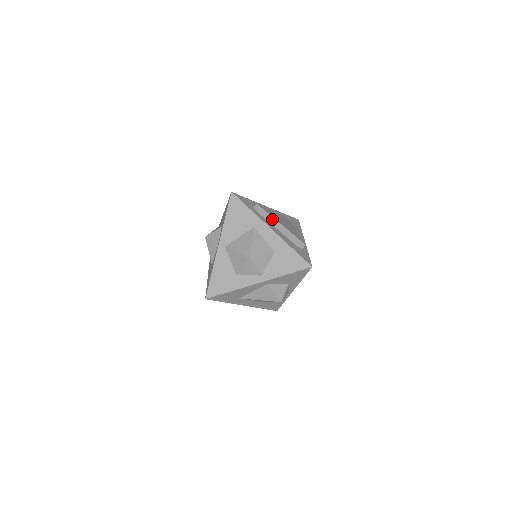
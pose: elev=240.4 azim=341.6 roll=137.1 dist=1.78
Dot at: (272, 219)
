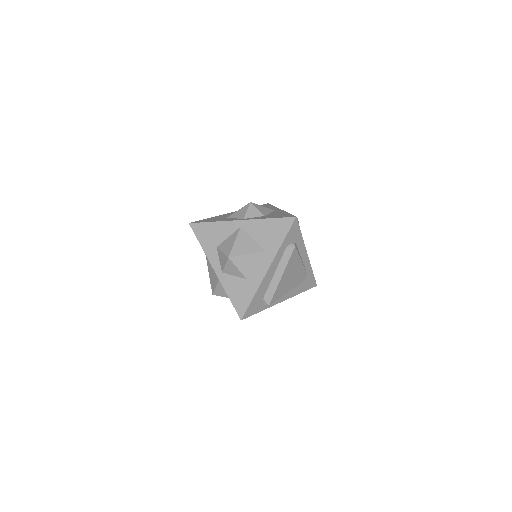
Dot at: (284, 266)
